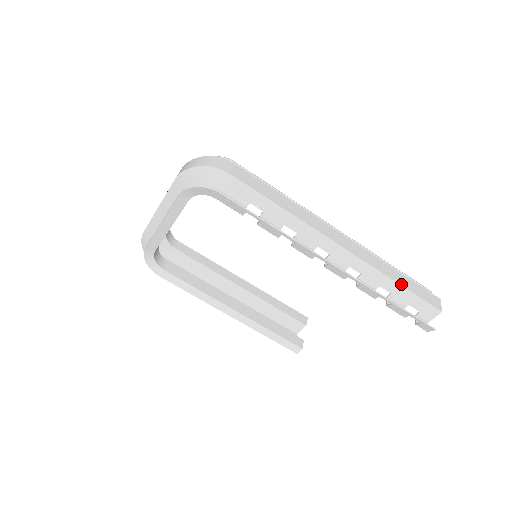
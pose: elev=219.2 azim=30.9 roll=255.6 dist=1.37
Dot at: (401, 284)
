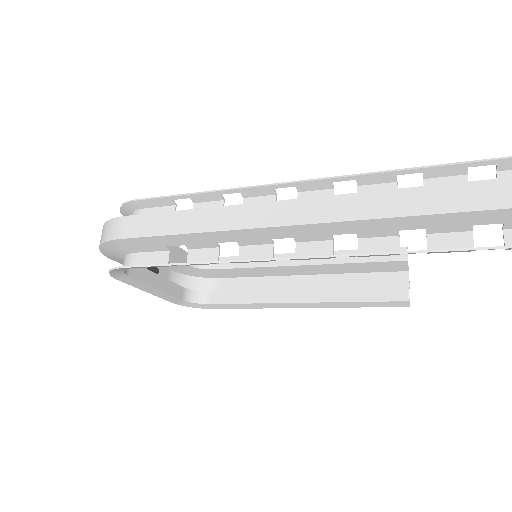
Dot at: (426, 213)
